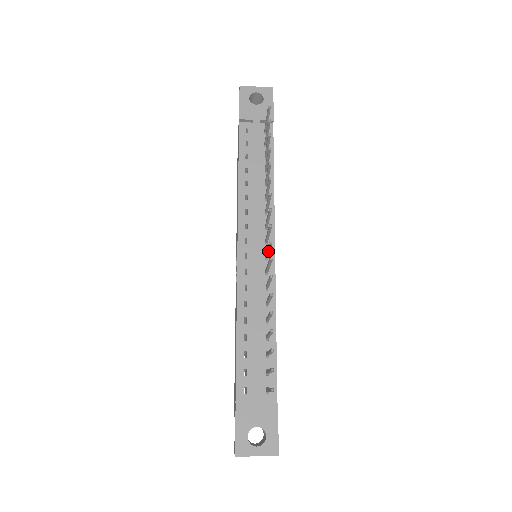
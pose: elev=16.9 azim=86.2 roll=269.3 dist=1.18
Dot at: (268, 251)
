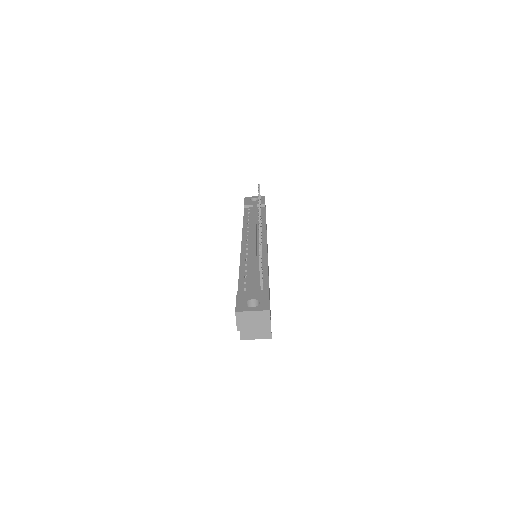
Dot at: occluded
